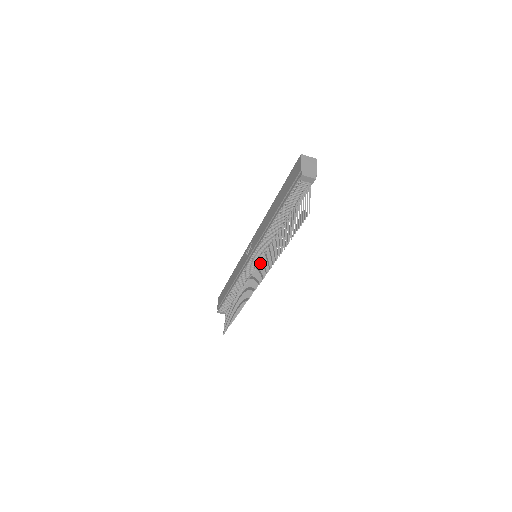
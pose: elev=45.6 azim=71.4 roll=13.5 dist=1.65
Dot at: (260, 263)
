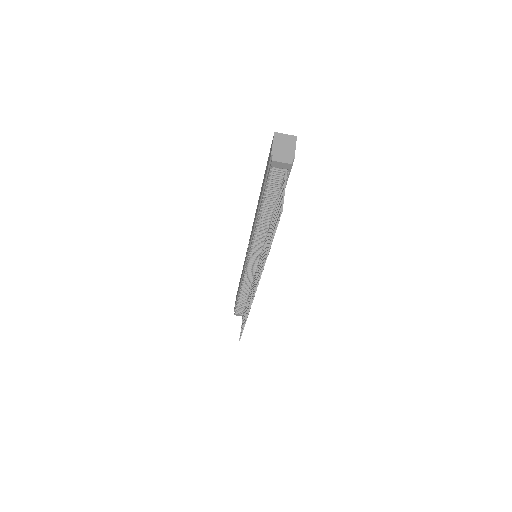
Dot at: (258, 265)
